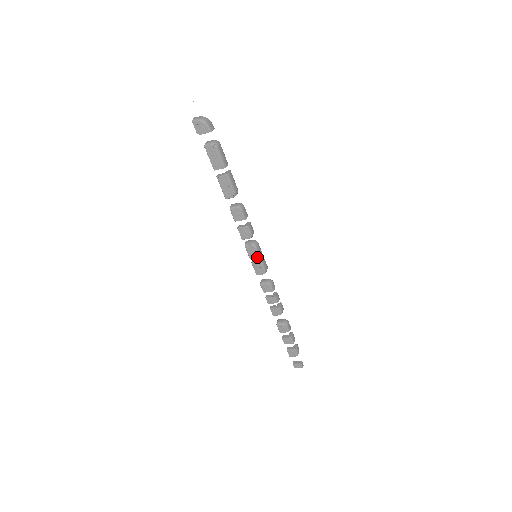
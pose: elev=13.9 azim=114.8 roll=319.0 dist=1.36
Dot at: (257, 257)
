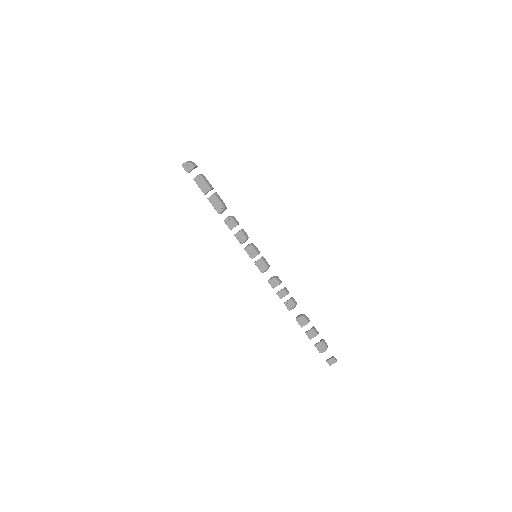
Dot at: (256, 255)
